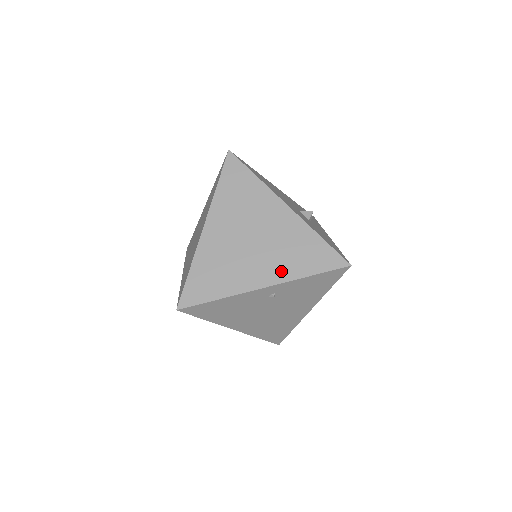
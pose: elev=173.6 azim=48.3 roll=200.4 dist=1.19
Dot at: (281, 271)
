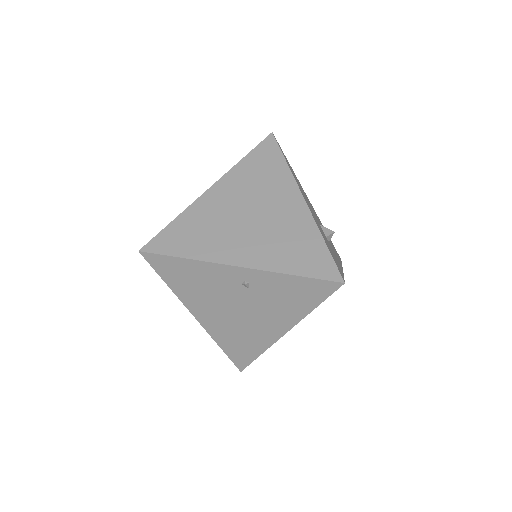
Dot at: (265, 258)
